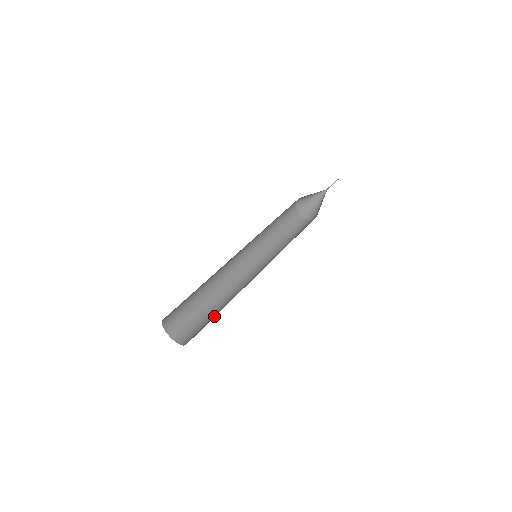
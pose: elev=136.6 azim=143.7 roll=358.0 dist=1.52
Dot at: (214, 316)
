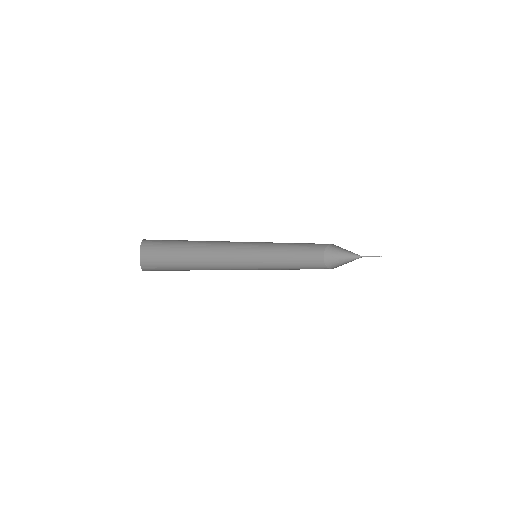
Dot at: occluded
